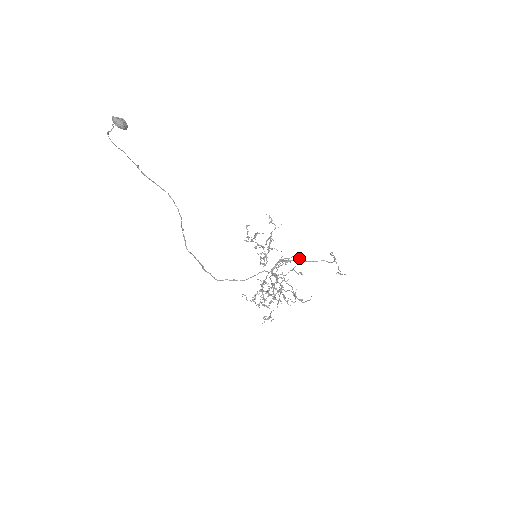
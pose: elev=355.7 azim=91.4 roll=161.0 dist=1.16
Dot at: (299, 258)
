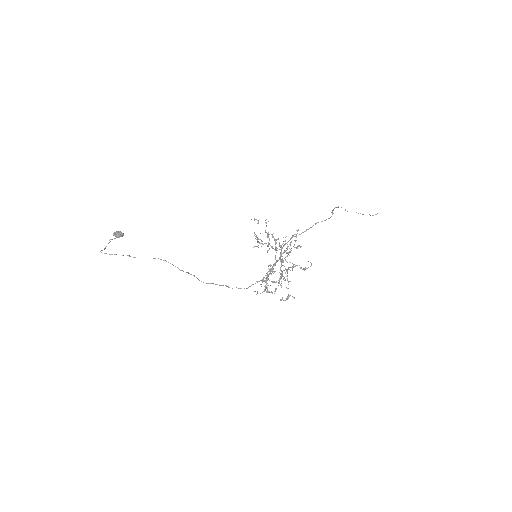
Dot at: (292, 235)
